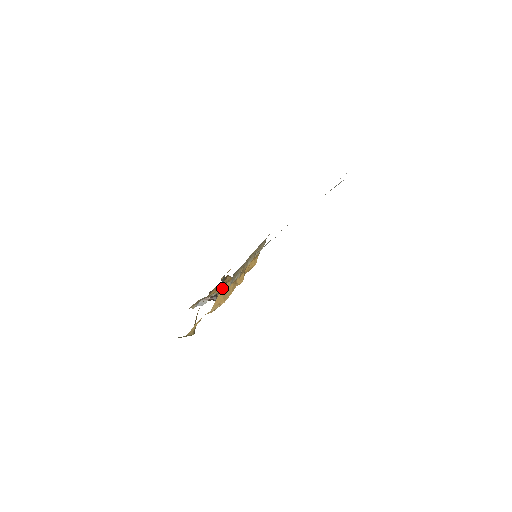
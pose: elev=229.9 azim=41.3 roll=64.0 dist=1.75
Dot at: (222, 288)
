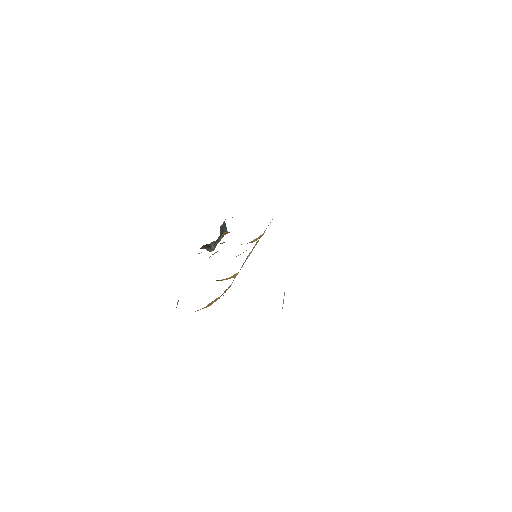
Dot at: occluded
